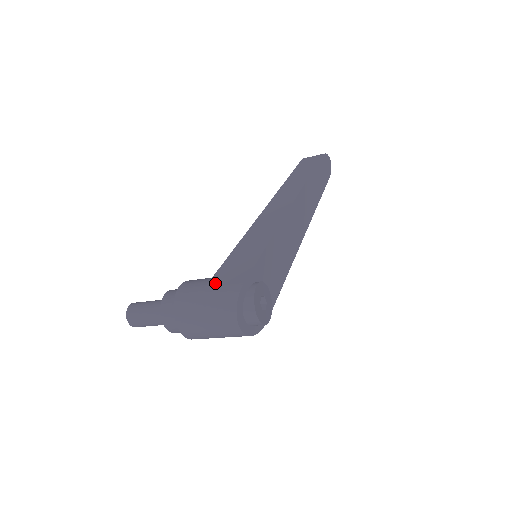
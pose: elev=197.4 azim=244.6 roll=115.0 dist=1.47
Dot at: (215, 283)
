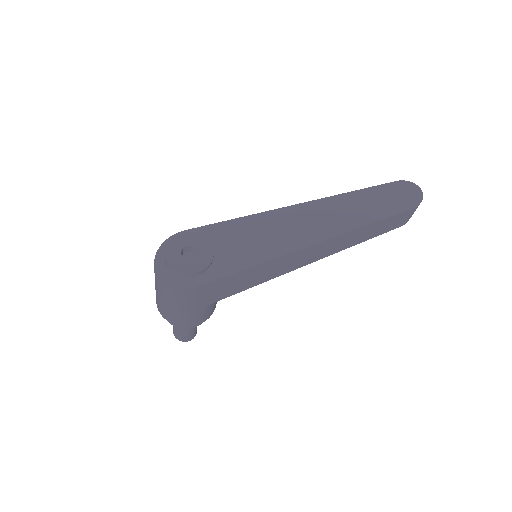
Dot at: occluded
